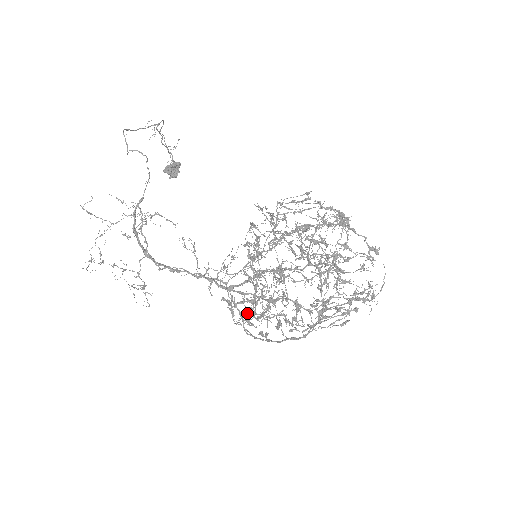
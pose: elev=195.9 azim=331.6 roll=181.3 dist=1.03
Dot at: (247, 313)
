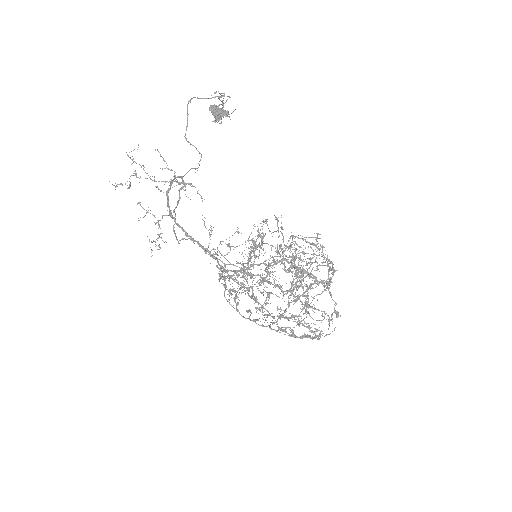
Dot at: occluded
